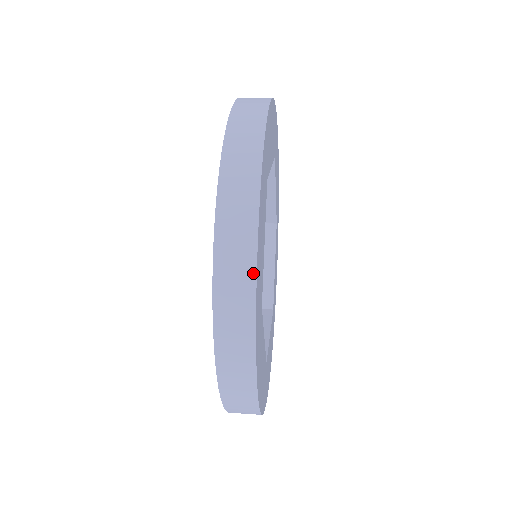
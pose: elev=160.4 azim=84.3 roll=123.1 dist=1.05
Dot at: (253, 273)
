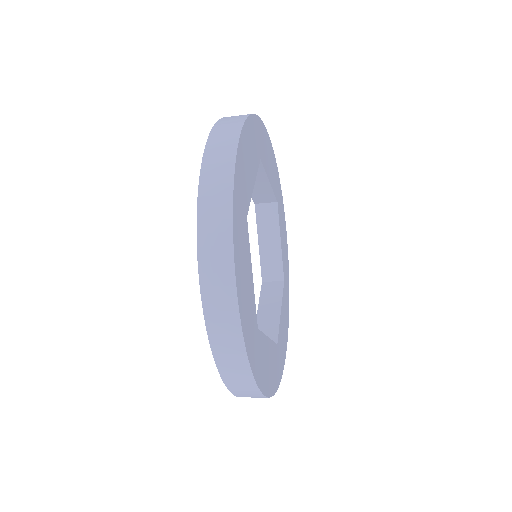
Dot at: (239, 327)
